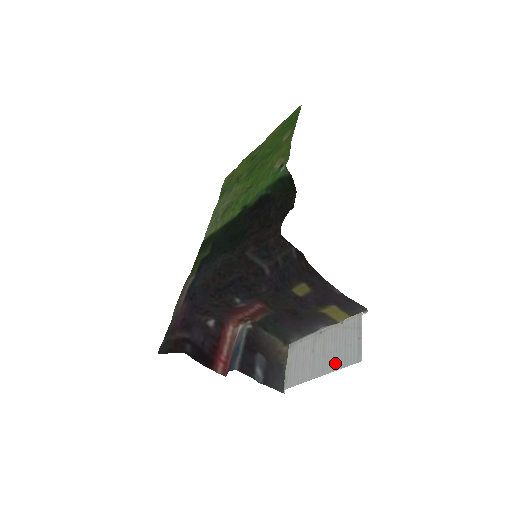
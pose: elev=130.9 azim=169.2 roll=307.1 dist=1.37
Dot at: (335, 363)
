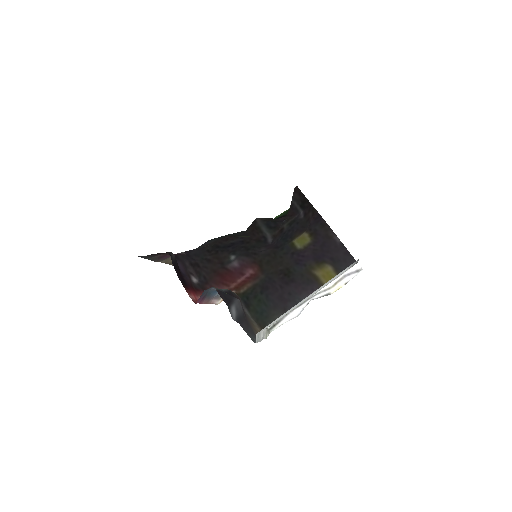
Dot at: (328, 281)
